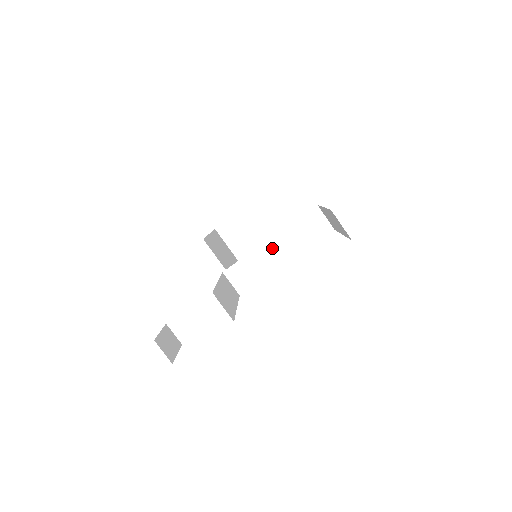
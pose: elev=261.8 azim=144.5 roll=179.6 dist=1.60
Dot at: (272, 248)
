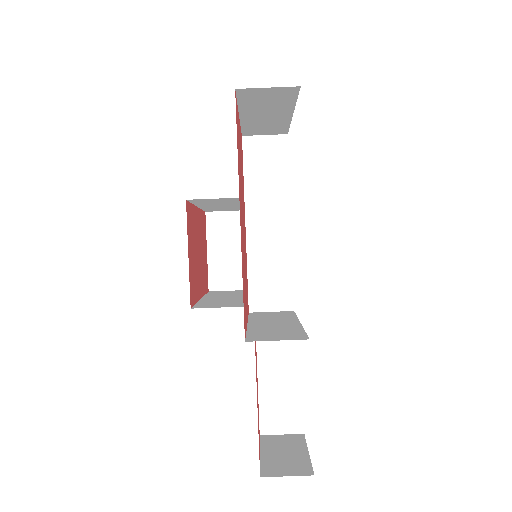
Dot at: (259, 229)
